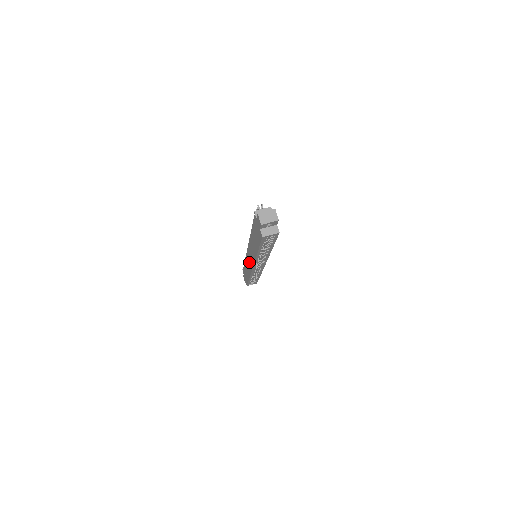
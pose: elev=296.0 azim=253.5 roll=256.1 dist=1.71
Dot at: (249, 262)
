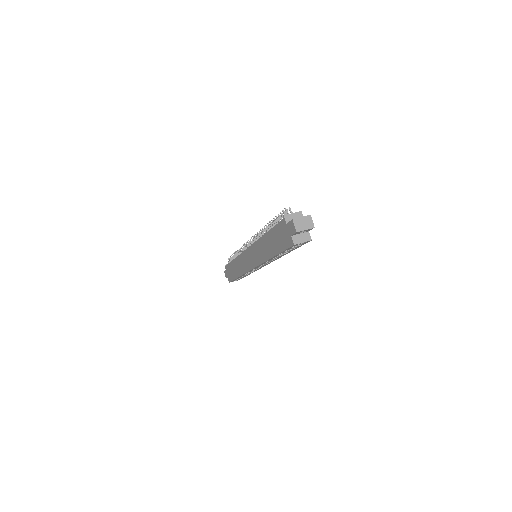
Dot at: (246, 262)
